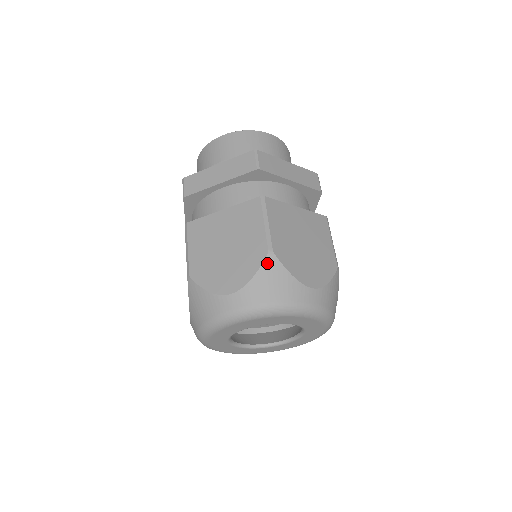
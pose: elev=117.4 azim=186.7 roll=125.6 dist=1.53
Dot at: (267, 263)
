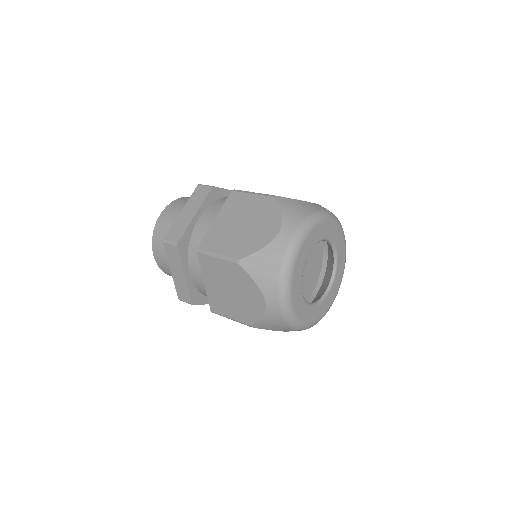
Dot at: (280, 202)
